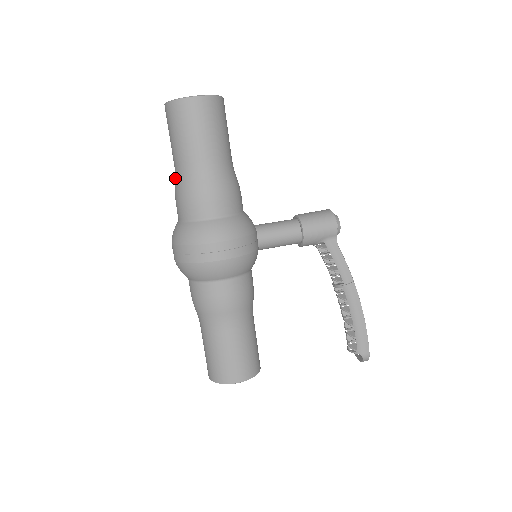
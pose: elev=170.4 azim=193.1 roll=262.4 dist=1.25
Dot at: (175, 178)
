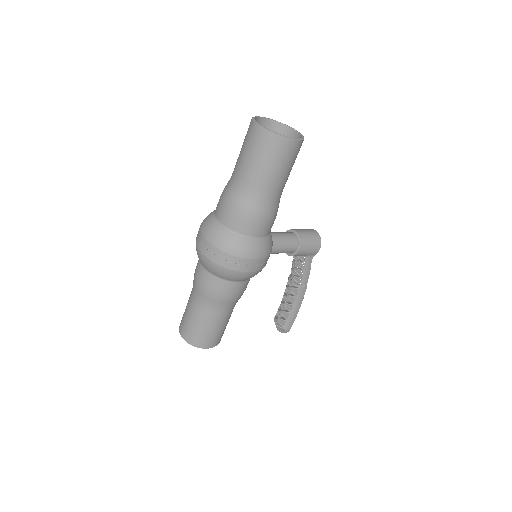
Dot at: (233, 187)
